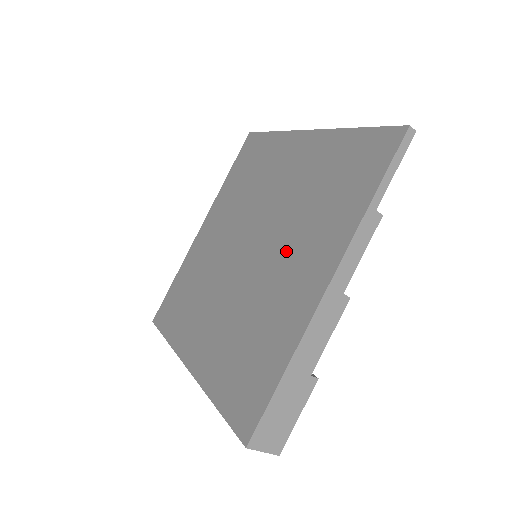
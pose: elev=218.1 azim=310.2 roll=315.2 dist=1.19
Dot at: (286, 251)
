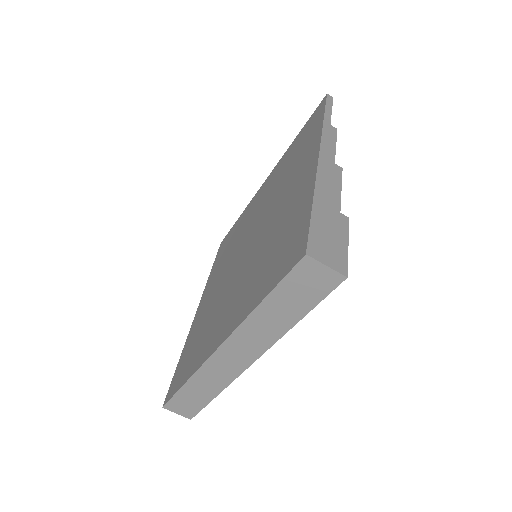
Dot at: (279, 200)
